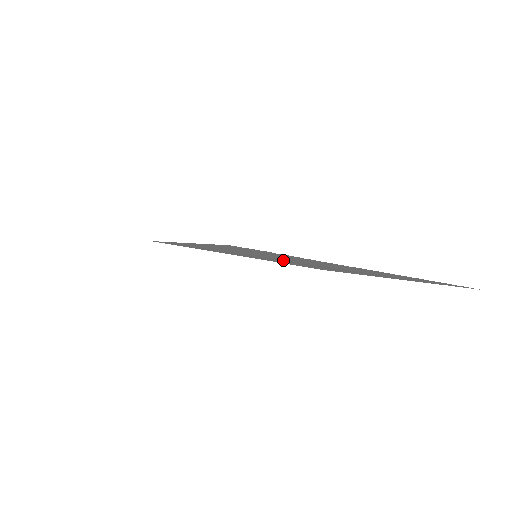
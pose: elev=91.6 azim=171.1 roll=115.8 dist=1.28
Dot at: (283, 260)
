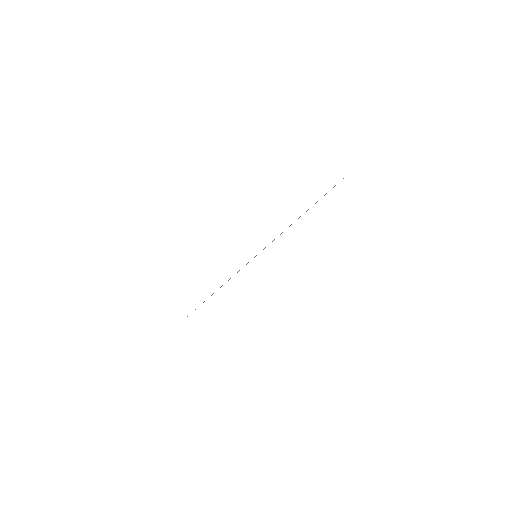
Dot at: occluded
